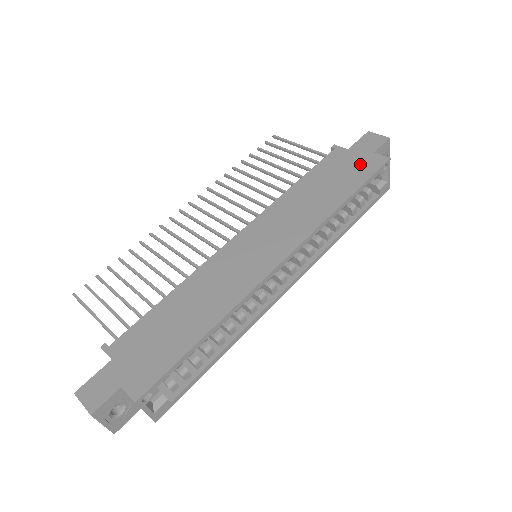
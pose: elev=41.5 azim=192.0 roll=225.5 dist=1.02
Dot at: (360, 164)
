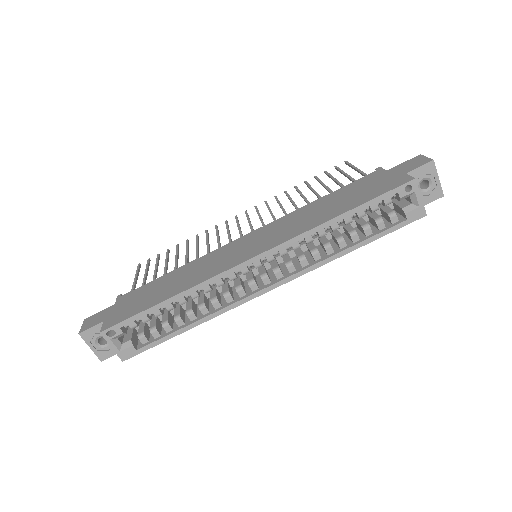
Dot at: (384, 183)
